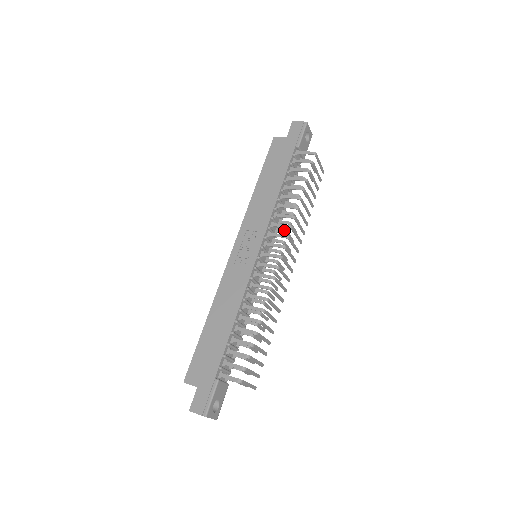
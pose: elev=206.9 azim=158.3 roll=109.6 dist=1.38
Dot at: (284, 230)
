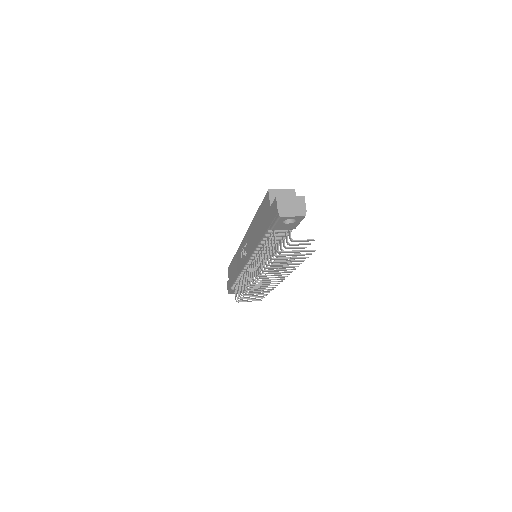
Dot at: (269, 263)
